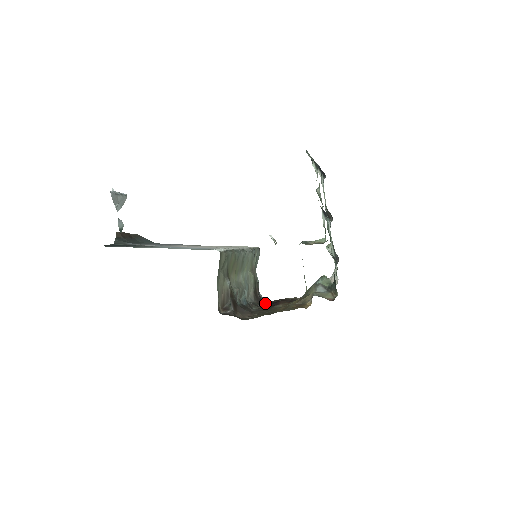
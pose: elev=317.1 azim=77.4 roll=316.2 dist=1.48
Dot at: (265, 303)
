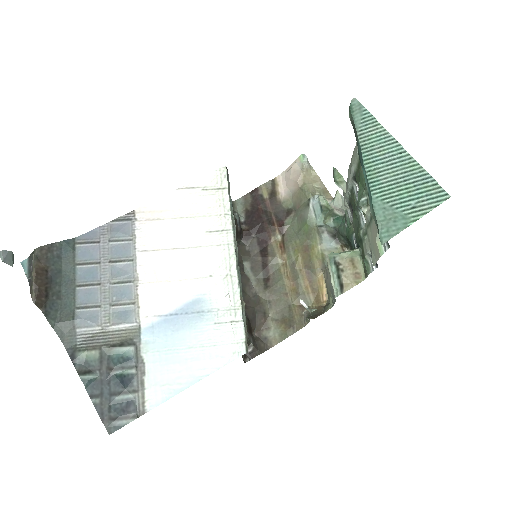
Dot at: (242, 219)
